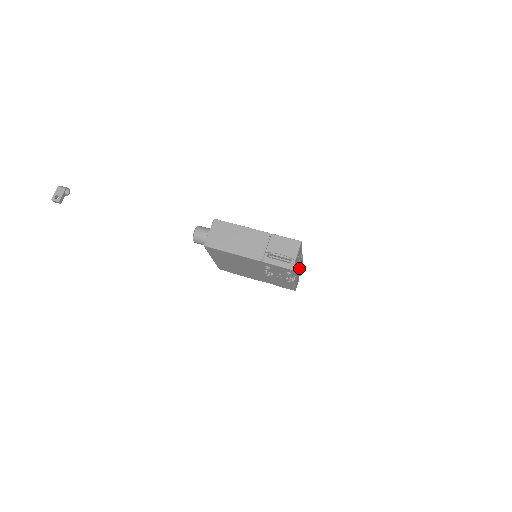
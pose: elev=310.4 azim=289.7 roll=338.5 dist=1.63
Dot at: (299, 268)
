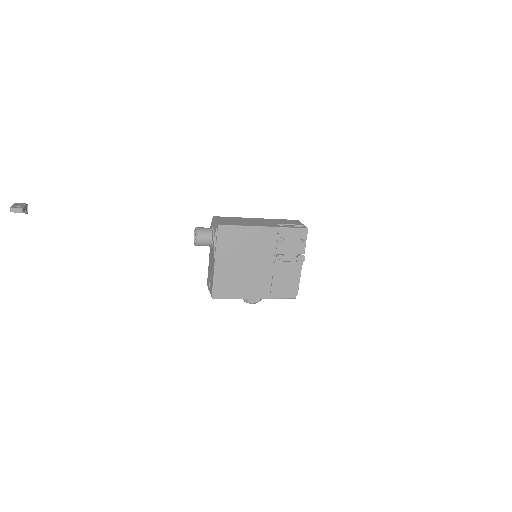
Dot at: occluded
